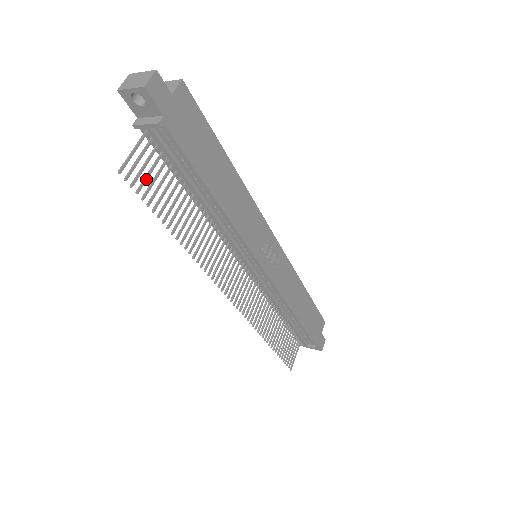
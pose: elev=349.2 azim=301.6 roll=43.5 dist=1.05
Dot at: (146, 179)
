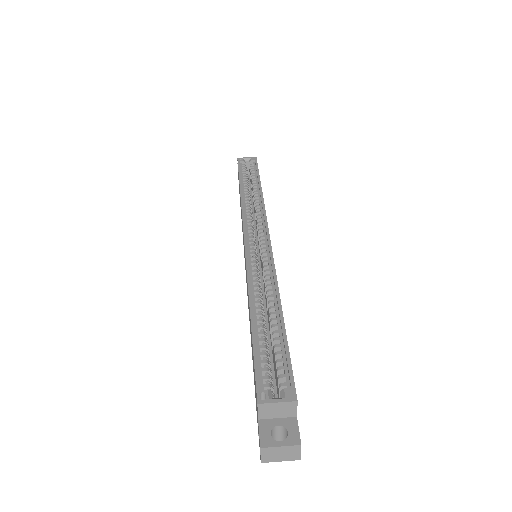
Dot at: occluded
